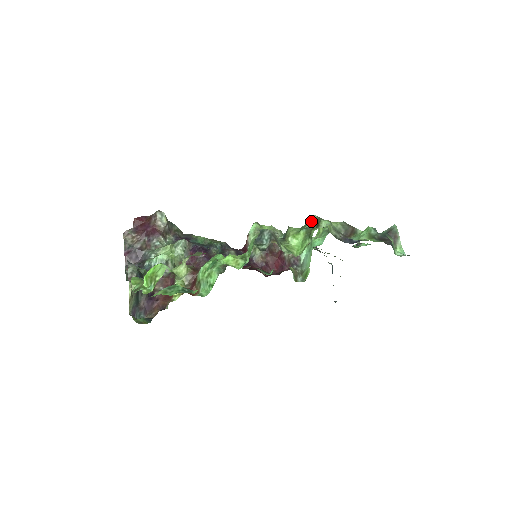
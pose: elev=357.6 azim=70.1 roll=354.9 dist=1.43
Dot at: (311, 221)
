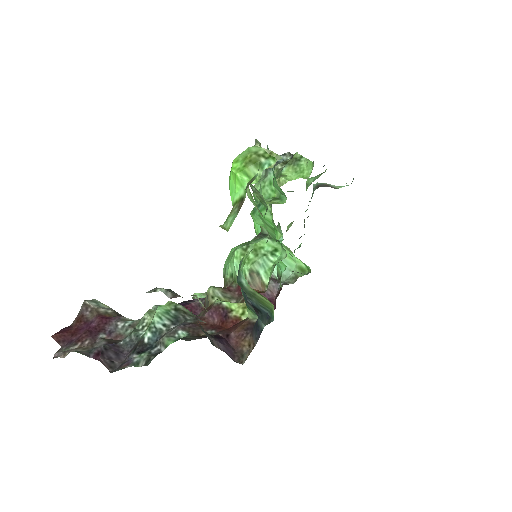
Dot at: (277, 168)
